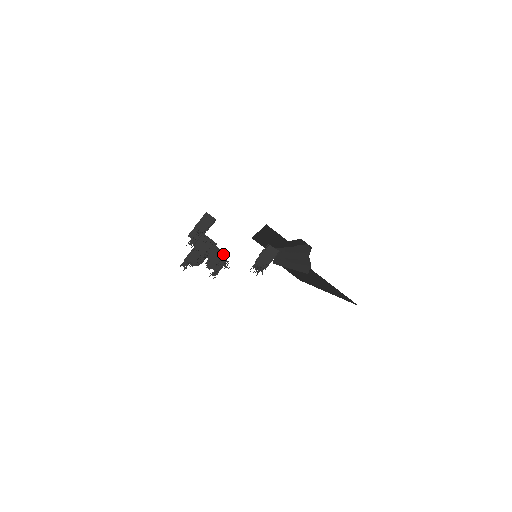
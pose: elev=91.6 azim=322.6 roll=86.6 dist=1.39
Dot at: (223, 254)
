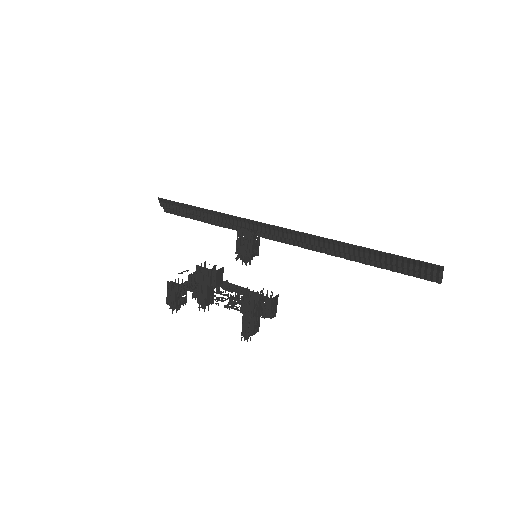
Dot at: occluded
